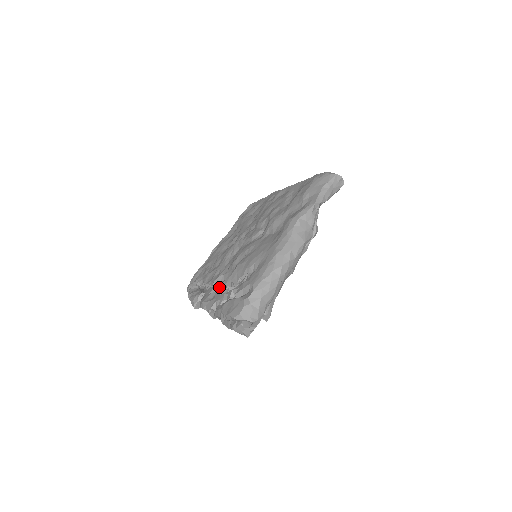
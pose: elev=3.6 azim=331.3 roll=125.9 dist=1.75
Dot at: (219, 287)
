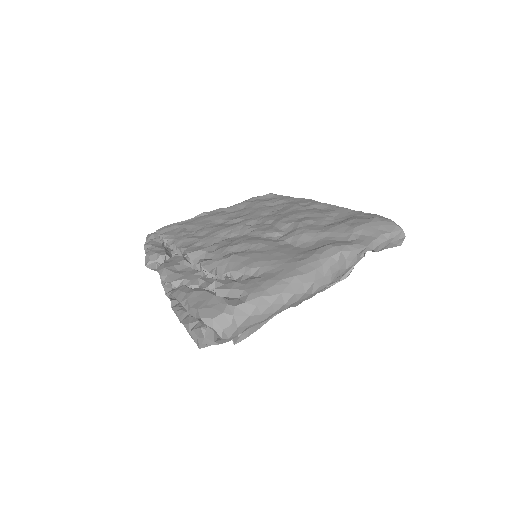
Dot at: (191, 261)
